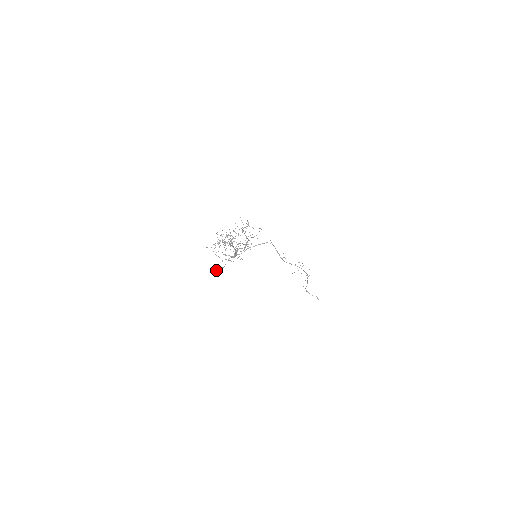
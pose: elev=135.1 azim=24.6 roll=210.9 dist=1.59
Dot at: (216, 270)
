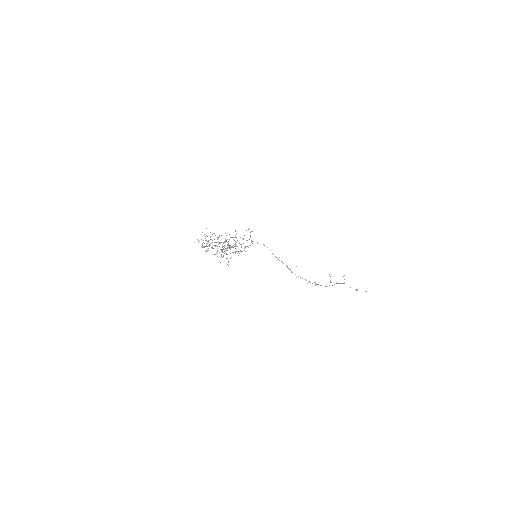
Dot at: (202, 247)
